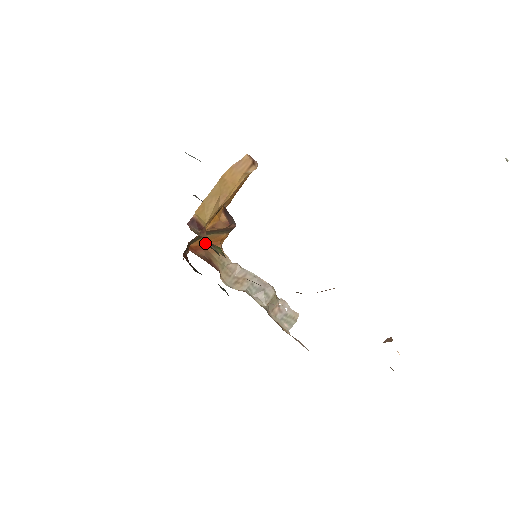
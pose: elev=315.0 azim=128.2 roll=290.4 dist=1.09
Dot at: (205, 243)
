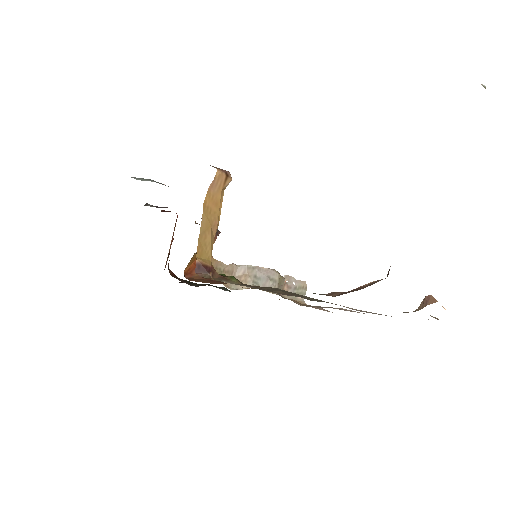
Dot at: (195, 260)
